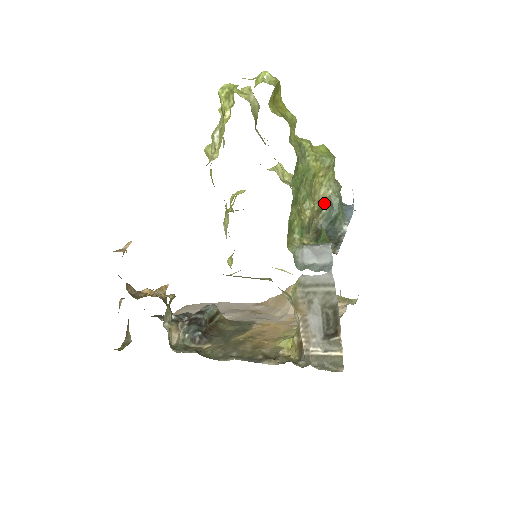
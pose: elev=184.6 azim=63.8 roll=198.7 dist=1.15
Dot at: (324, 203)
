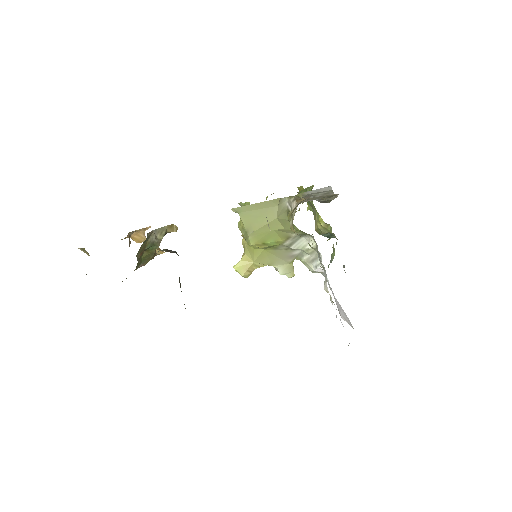
Dot at: occluded
